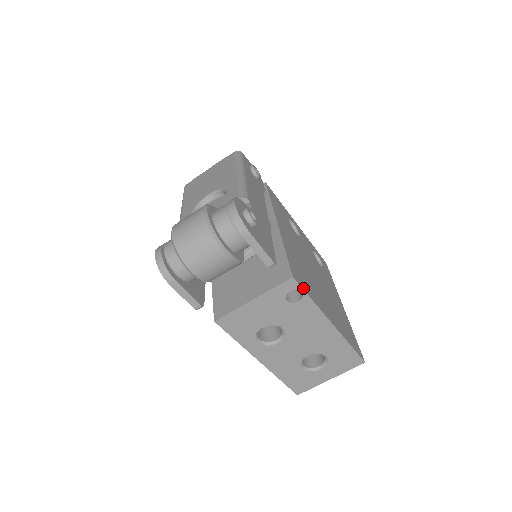
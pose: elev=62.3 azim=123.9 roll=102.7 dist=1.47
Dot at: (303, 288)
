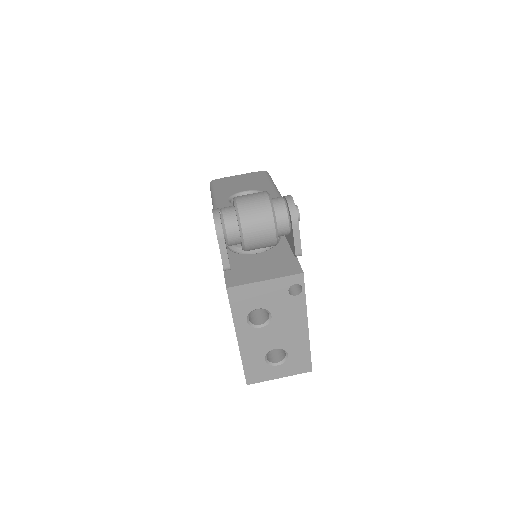
Dot at: (304, 286)
